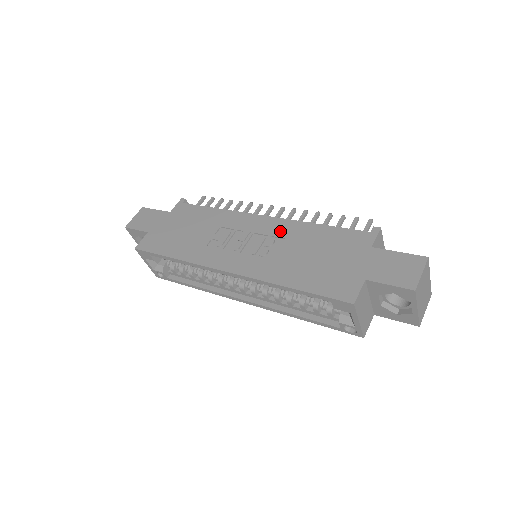
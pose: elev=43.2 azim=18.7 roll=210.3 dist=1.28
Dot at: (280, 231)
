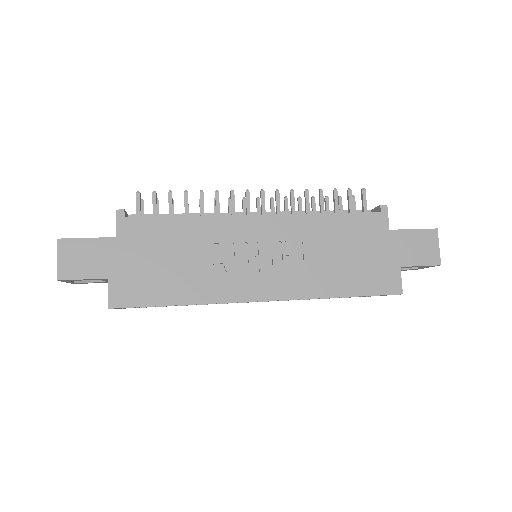
Dot at: (291, 233)
